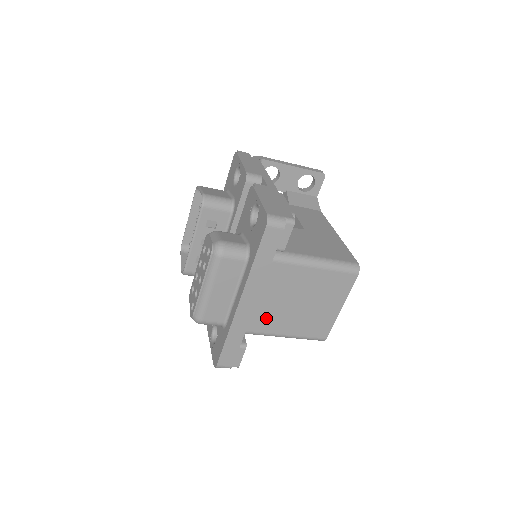
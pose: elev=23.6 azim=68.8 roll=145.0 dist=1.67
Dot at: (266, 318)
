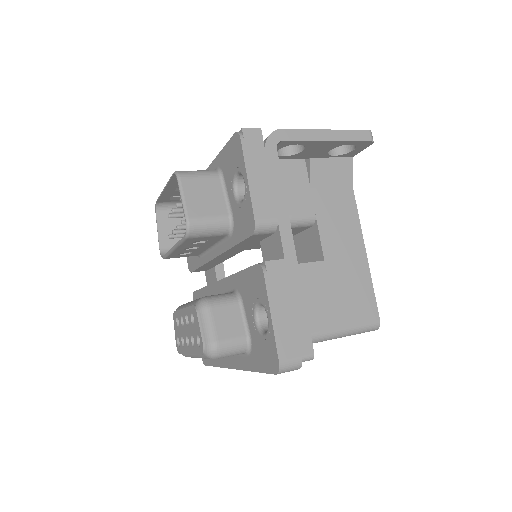
Dot at: occluded
